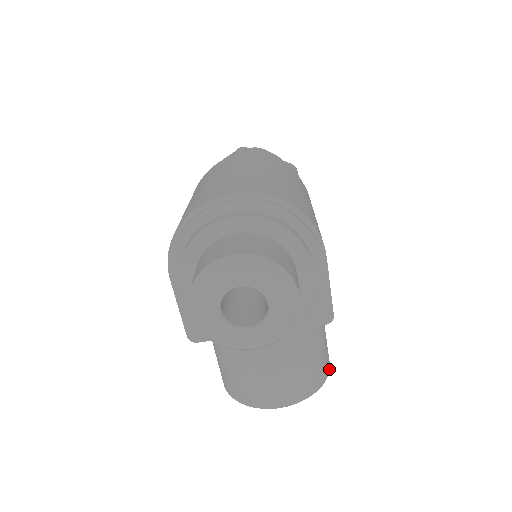
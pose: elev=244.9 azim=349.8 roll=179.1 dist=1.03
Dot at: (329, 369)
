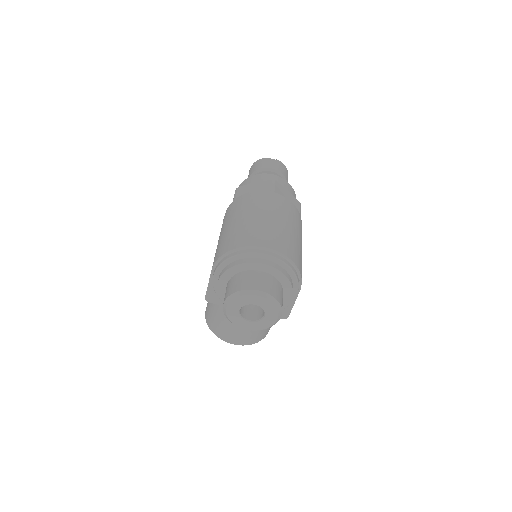
Dot at: occluded
